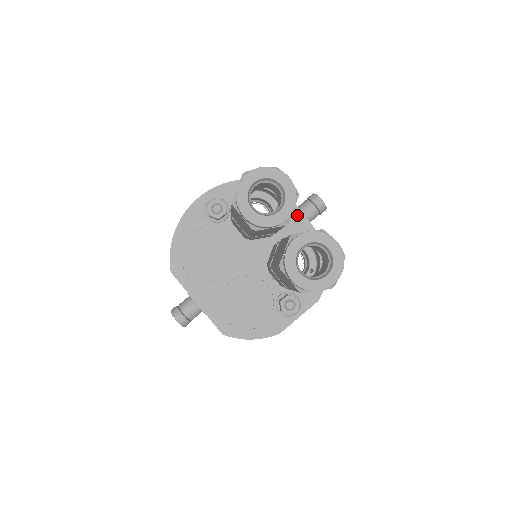
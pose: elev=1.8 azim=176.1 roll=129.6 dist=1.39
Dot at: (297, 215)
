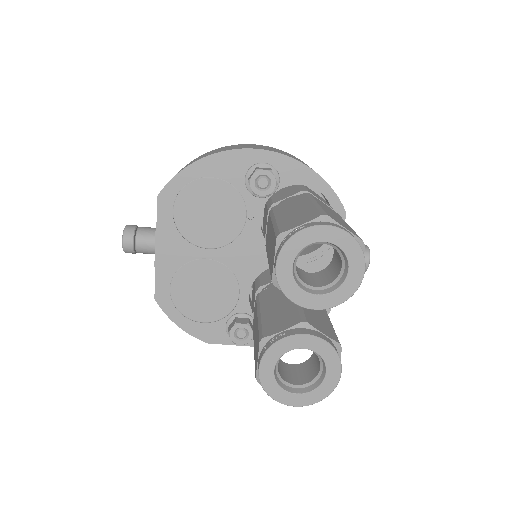
Dot at: occluded
